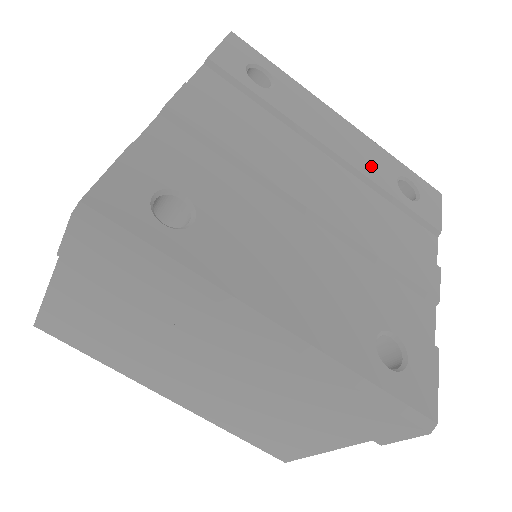
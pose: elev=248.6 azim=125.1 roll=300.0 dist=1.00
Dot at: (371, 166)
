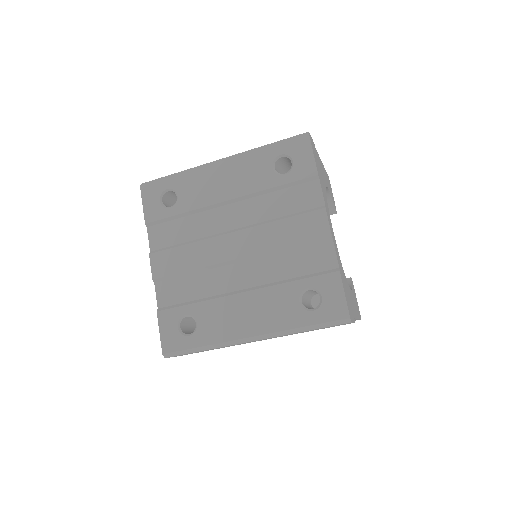
Dot at: (252, 180)
